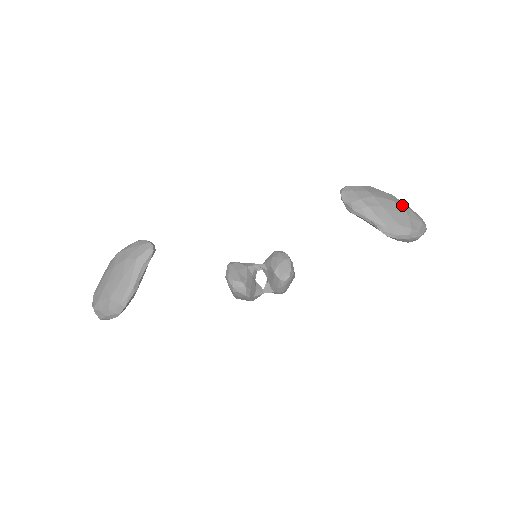
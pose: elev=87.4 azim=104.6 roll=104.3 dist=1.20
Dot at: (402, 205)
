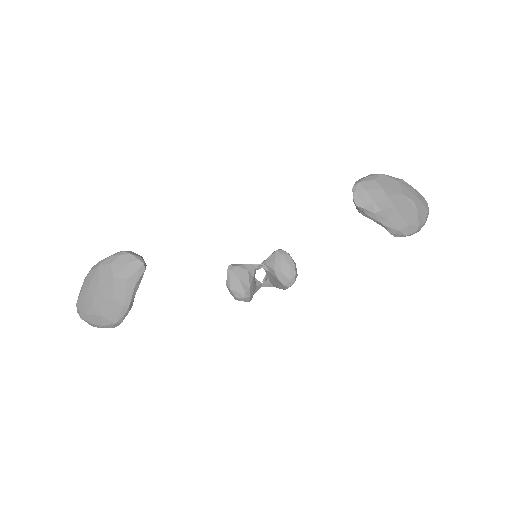
Dot at: (412, 197)
